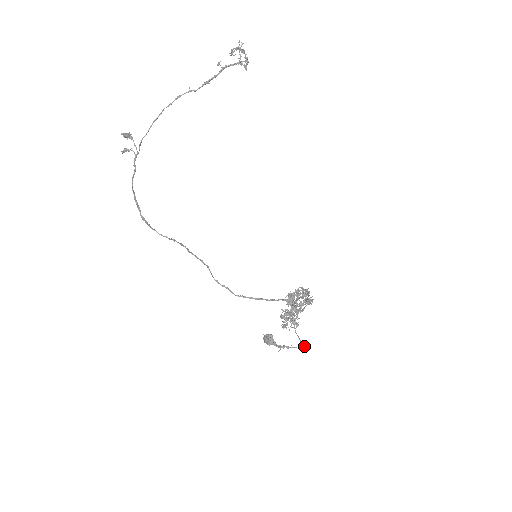
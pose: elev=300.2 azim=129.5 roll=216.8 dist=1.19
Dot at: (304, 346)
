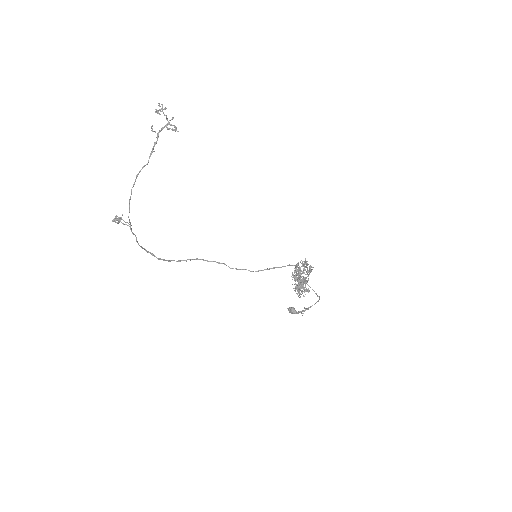
Dot at: occluded
